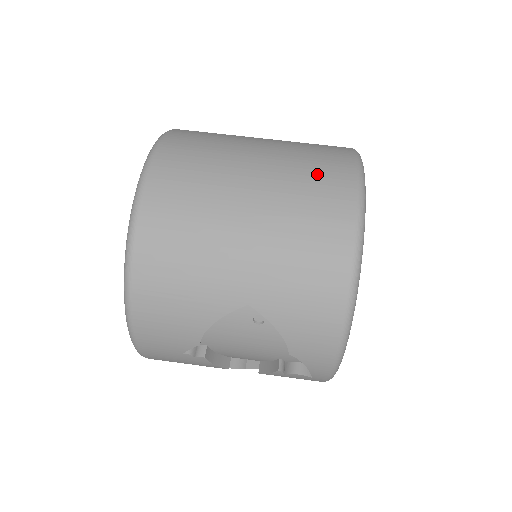
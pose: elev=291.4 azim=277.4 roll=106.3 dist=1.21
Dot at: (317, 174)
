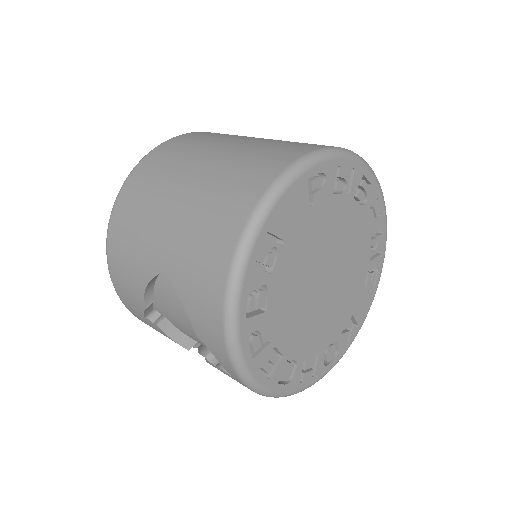
Dot at: (257, 161)
